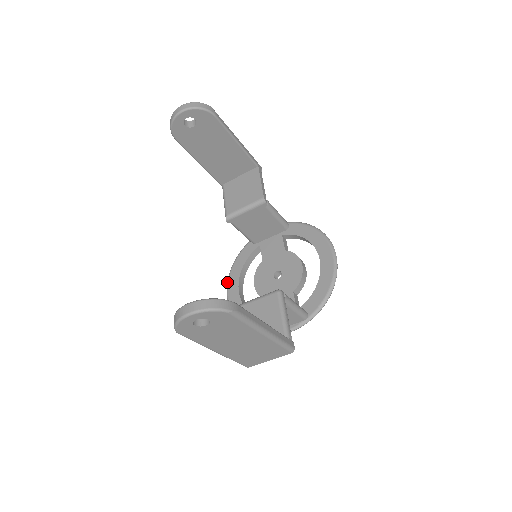
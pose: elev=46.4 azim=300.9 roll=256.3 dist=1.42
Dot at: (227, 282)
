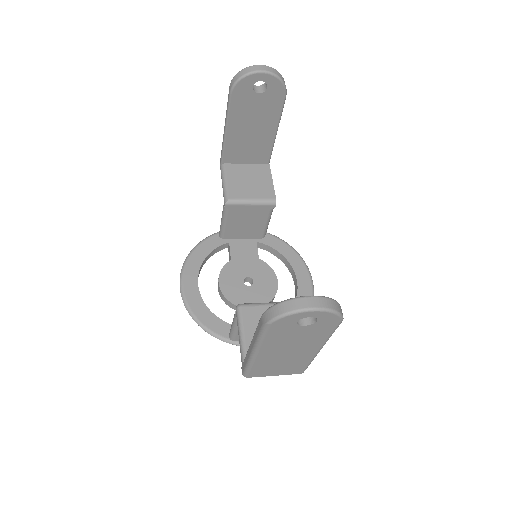
Dot at: (183, 268)
